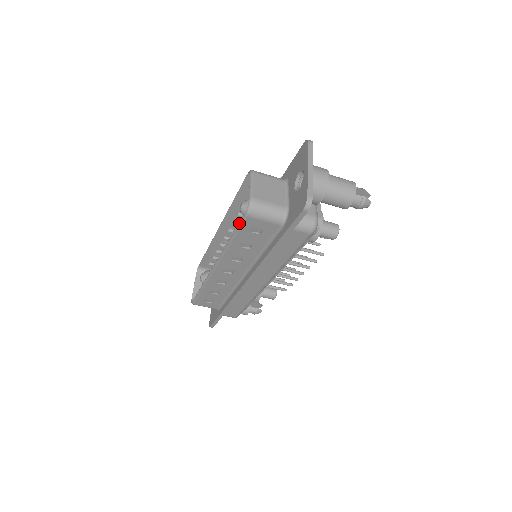
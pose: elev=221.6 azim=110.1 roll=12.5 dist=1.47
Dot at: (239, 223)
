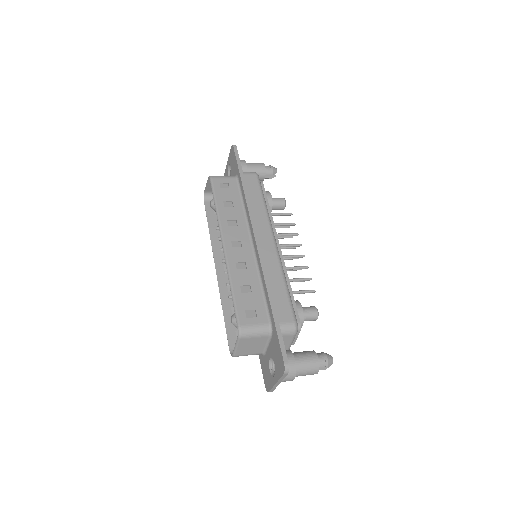
Dot at: (227, 337)
